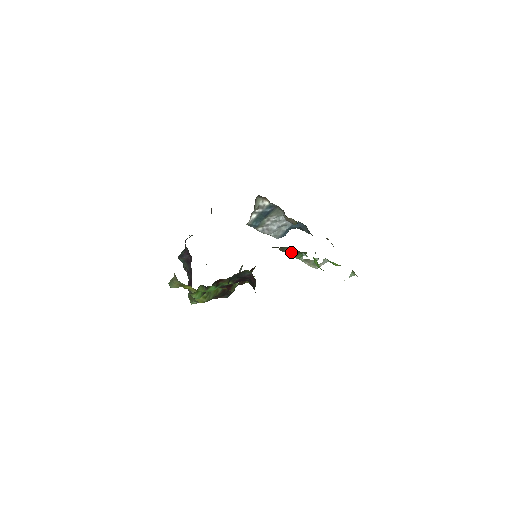
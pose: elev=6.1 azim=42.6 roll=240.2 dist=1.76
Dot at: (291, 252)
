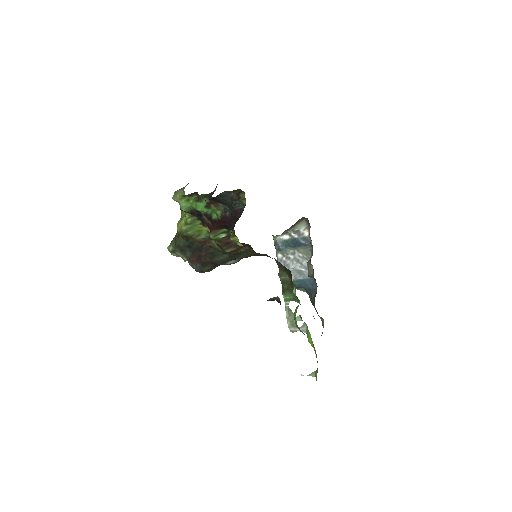
Dot at: (285, 285)
